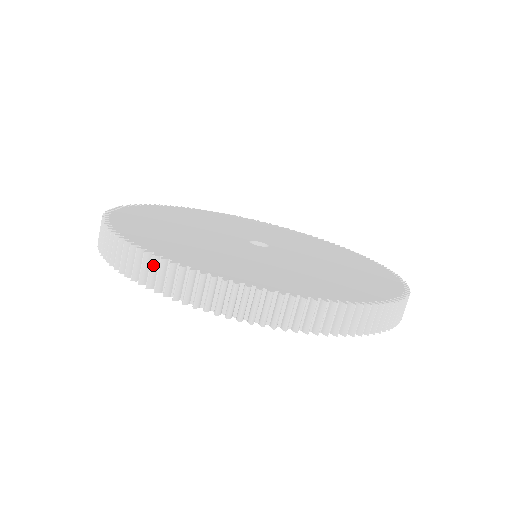
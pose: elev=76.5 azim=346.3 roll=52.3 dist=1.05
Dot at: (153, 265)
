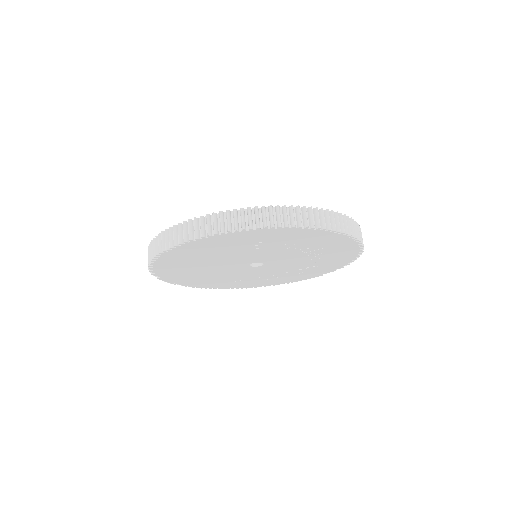
Dot at: (150, 249)
